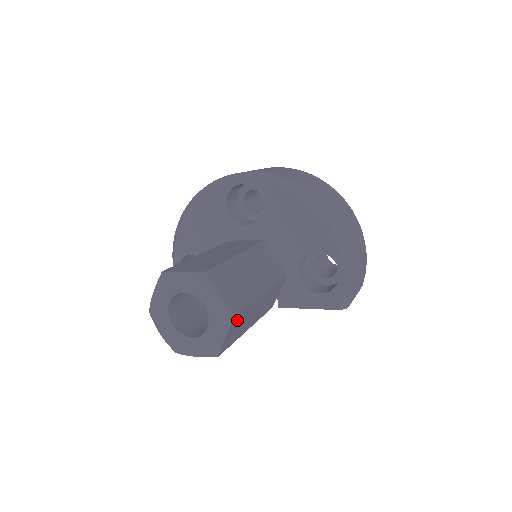
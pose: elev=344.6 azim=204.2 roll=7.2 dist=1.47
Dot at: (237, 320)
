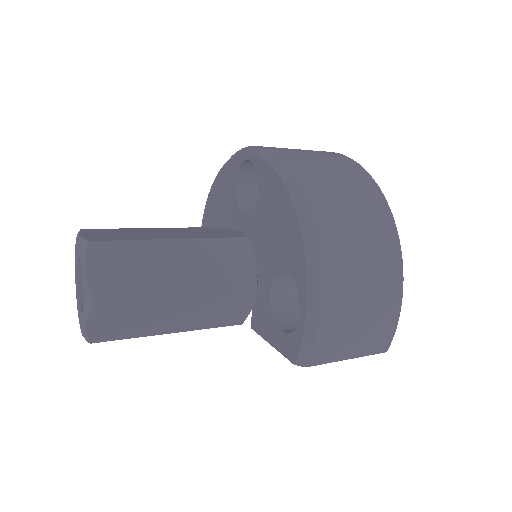
Dot at: (110, 311)
